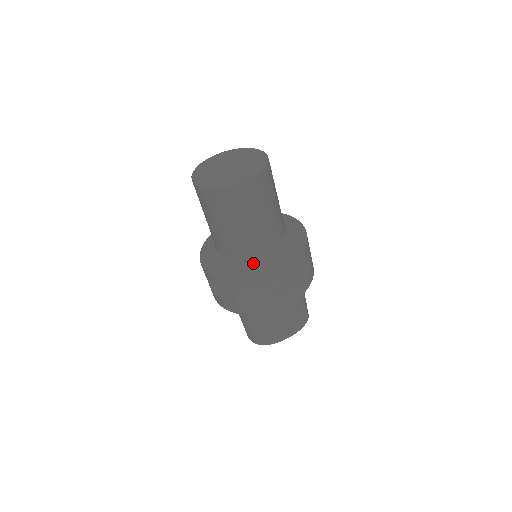
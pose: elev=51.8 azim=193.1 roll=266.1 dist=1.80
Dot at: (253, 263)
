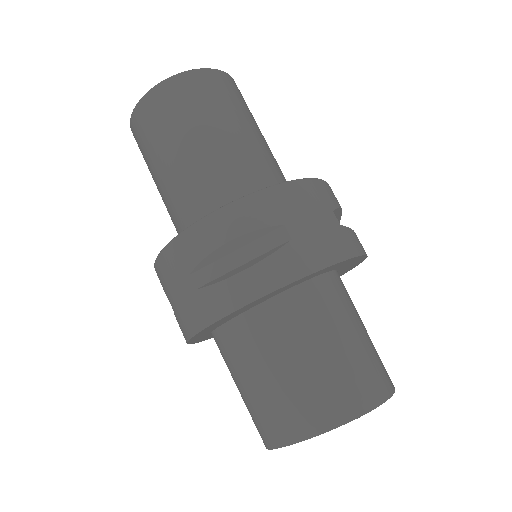
Dot at: occluded
